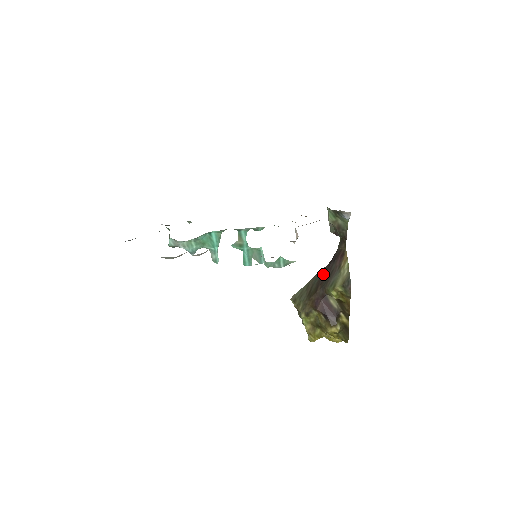
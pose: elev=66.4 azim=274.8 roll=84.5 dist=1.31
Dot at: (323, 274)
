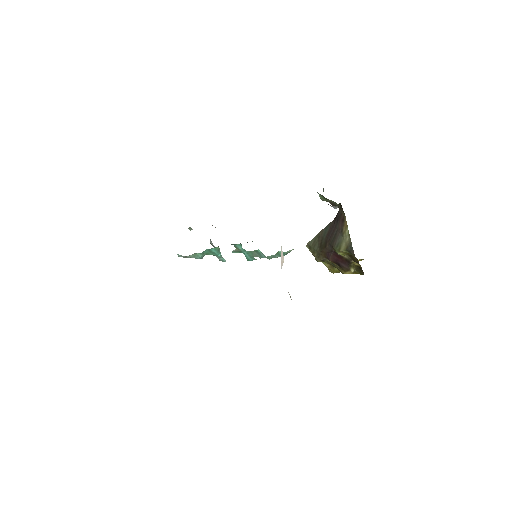
Dot at: (329, 231)
